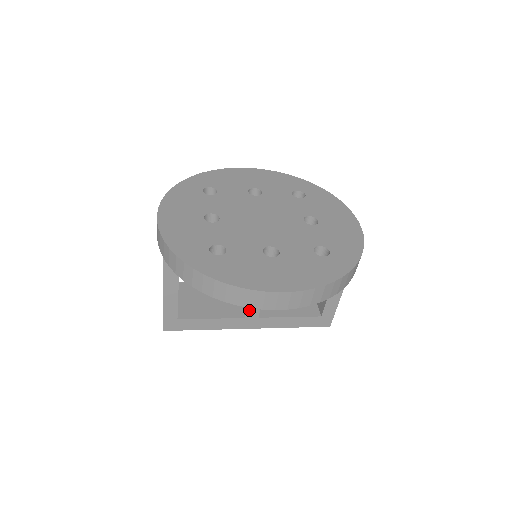
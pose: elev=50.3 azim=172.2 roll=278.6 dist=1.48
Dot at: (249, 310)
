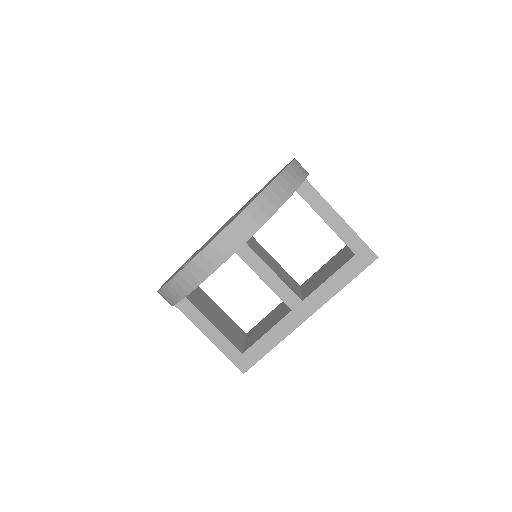
Dot at: (286, 300)
